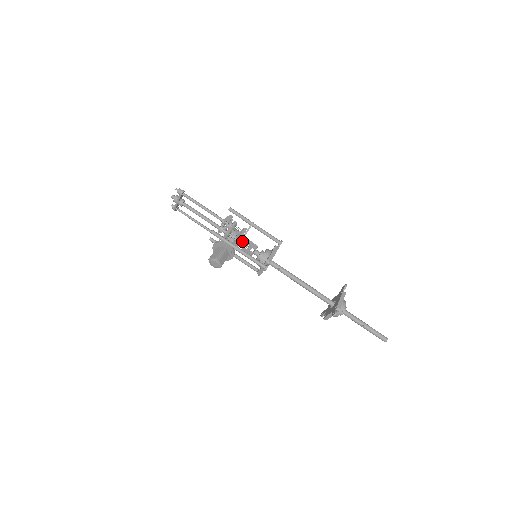
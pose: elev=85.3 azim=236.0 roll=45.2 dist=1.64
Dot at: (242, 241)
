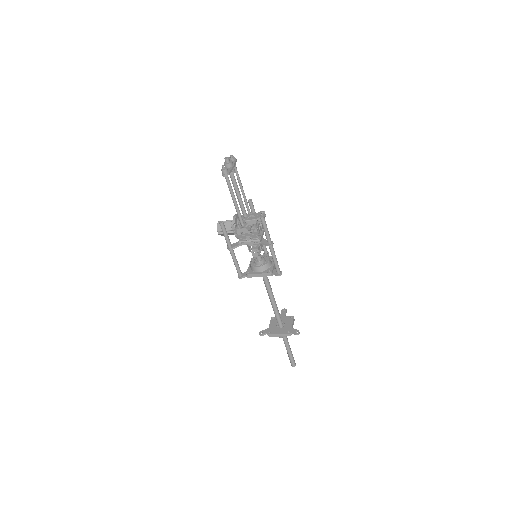
Dot at: occluded
